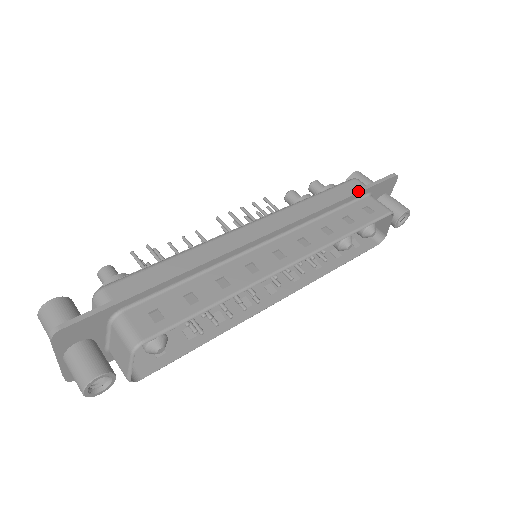
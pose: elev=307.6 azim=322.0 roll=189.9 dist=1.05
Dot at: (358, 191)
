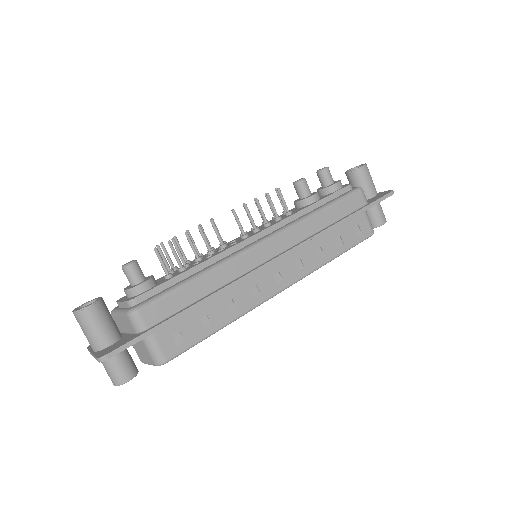
Dot at: (358, 213)
